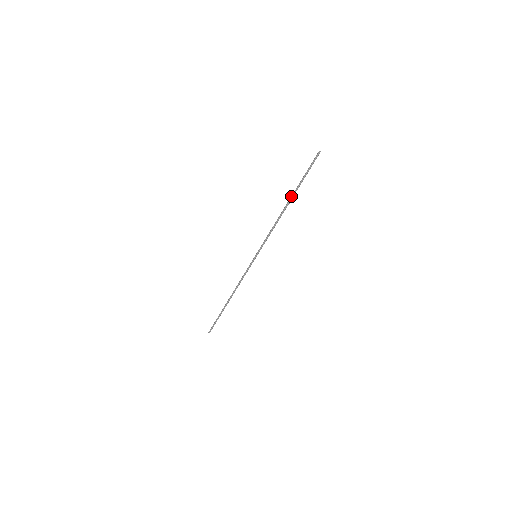
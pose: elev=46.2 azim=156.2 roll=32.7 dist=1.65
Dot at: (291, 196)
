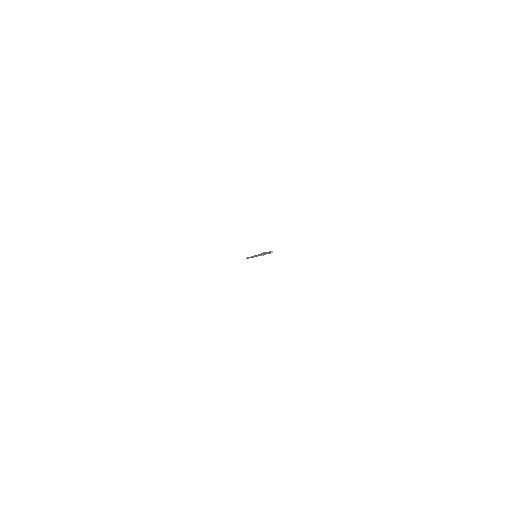
Dot at: (263, 255)
